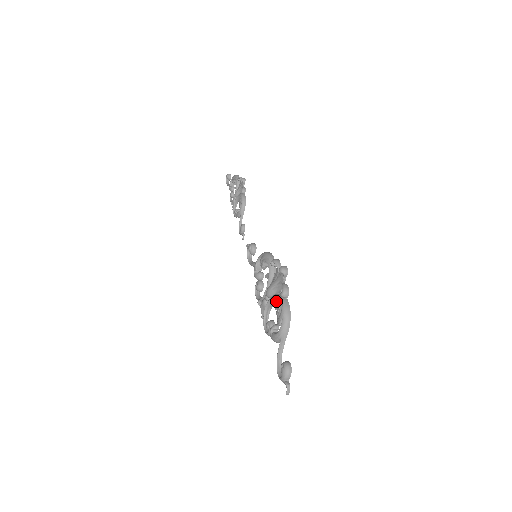
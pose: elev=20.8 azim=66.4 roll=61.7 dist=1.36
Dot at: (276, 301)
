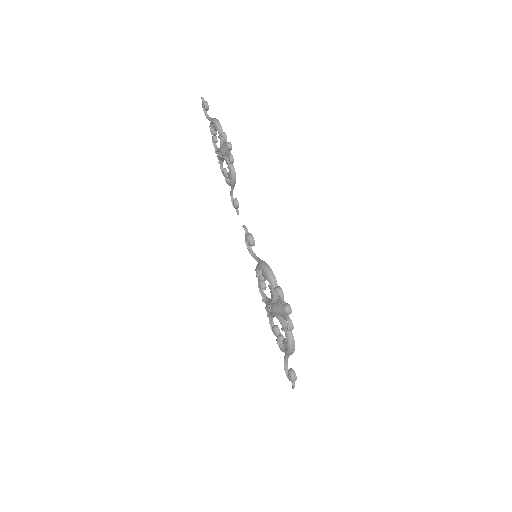
Dot at: (281, 322)
